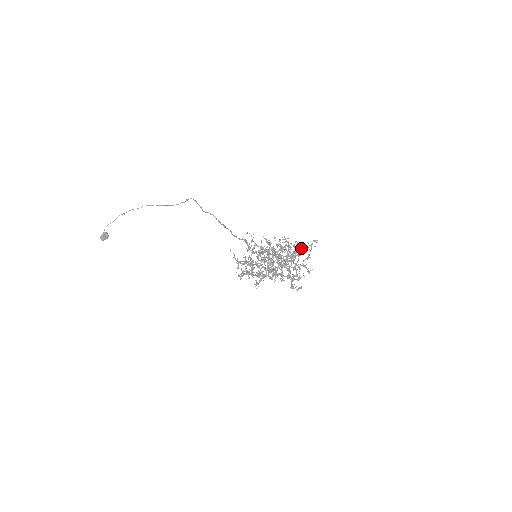
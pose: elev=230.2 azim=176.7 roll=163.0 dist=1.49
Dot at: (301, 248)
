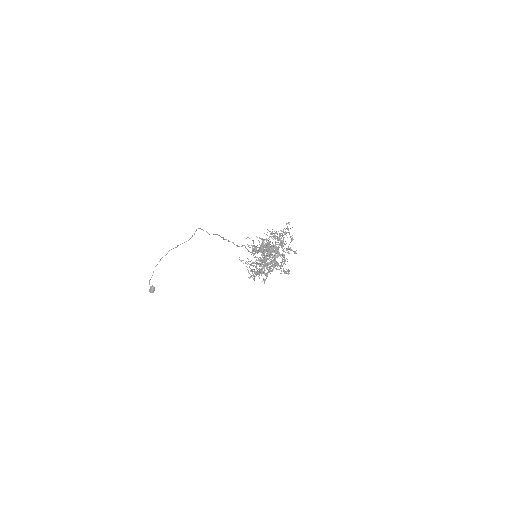
Dot at: (285, 233)
